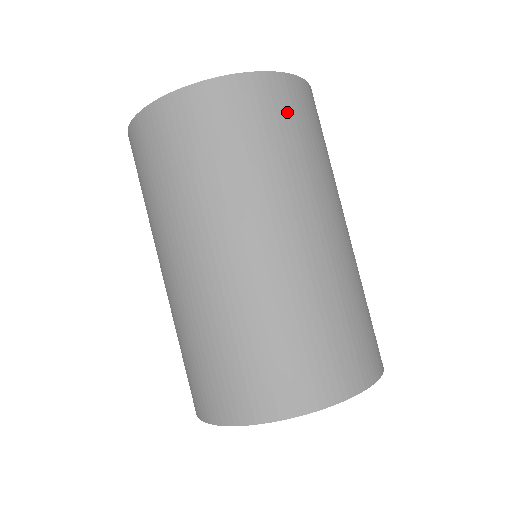
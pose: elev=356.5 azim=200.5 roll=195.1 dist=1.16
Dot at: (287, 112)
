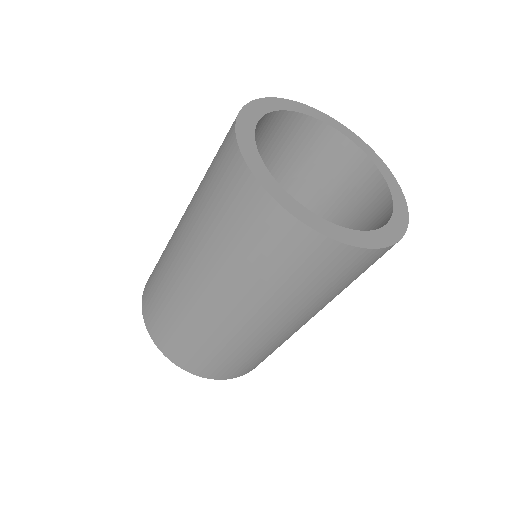
Dot at: (323, 269)
